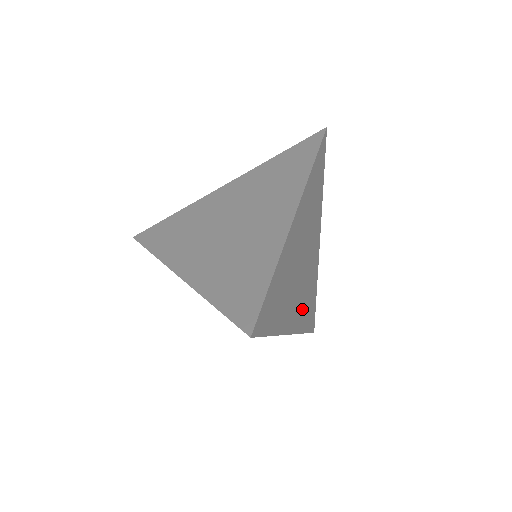
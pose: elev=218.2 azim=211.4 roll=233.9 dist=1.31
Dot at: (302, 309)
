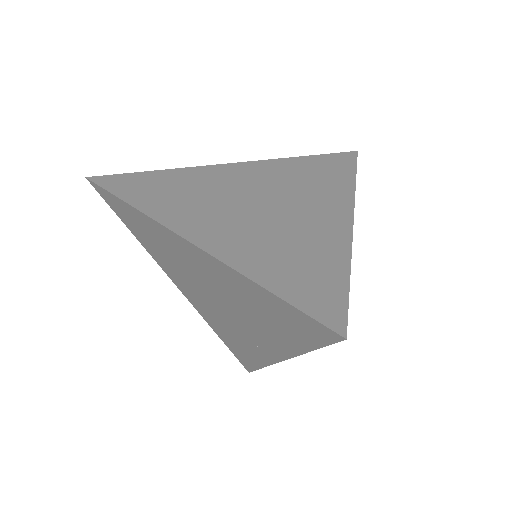
Dot at: occluded
